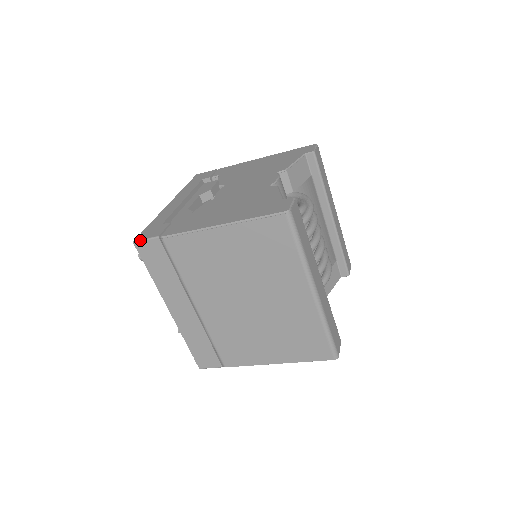
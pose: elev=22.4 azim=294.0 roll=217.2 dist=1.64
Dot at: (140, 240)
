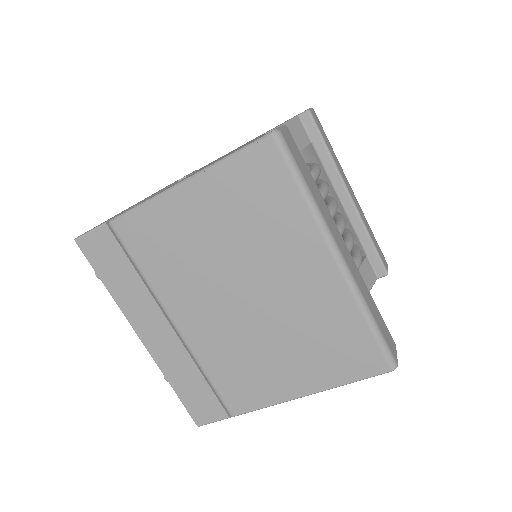
Dot at: (83, 234)
